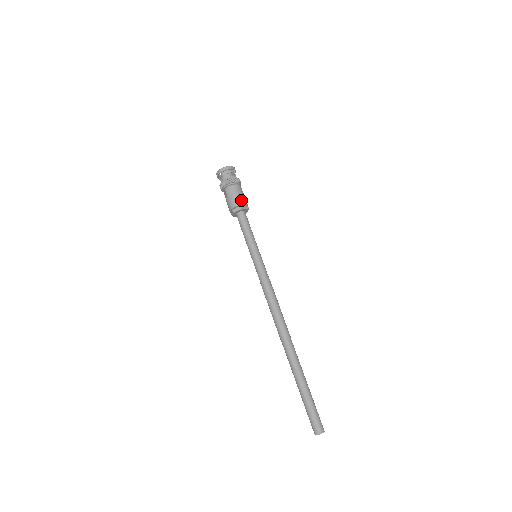
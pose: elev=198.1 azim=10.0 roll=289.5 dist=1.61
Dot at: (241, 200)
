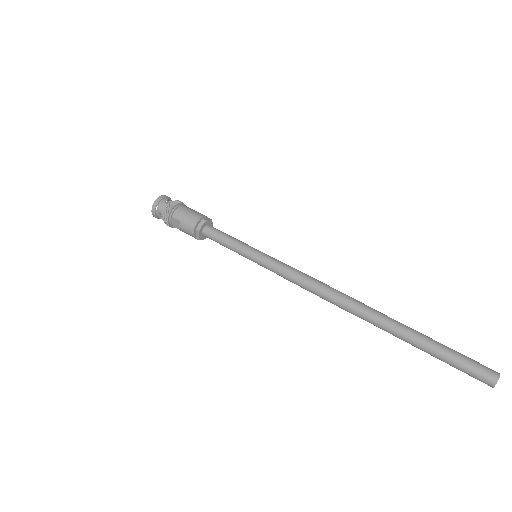
Dot at: (198, 214)
